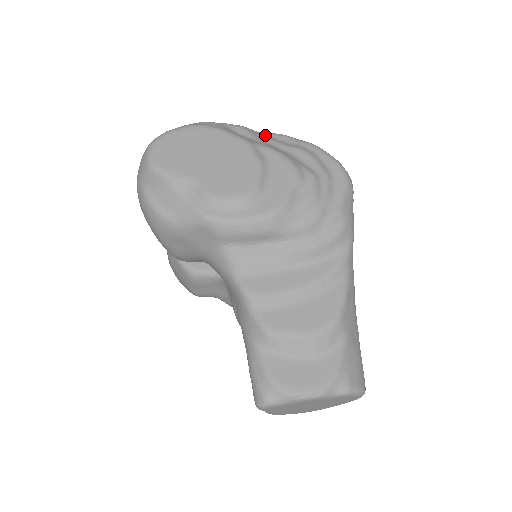
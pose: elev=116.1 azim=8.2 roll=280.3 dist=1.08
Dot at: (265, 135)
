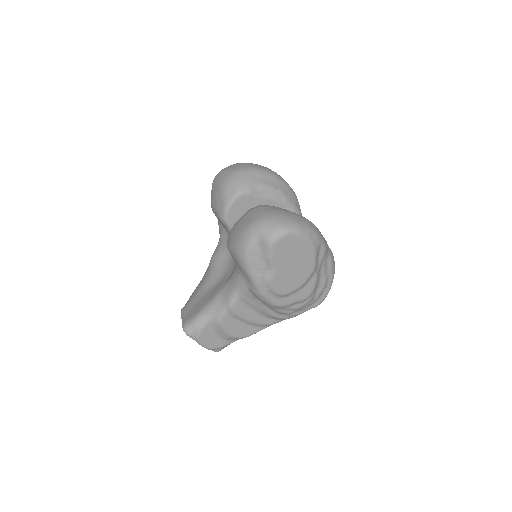
Dot at: (327, 259)
